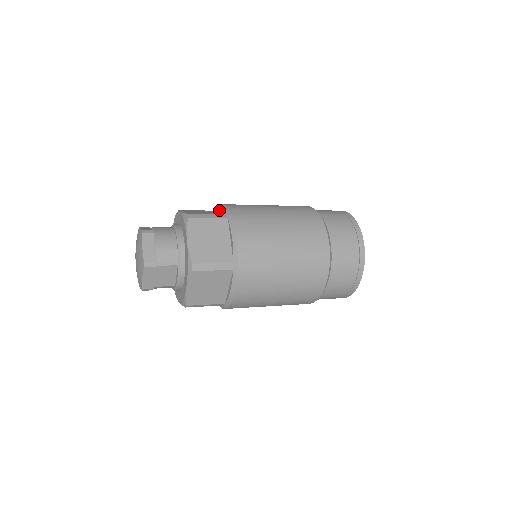
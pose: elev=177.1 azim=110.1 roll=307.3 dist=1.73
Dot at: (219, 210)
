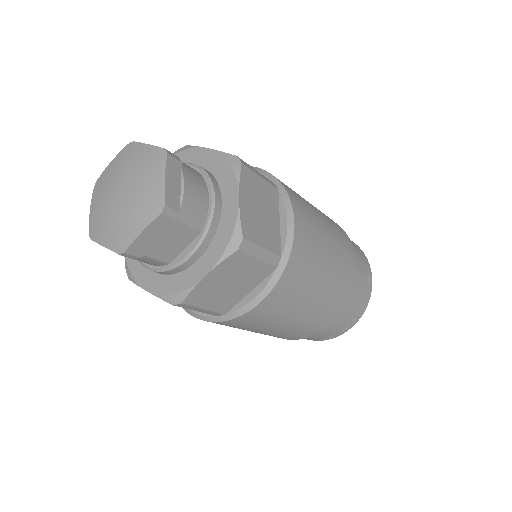
Dot at: occluded
